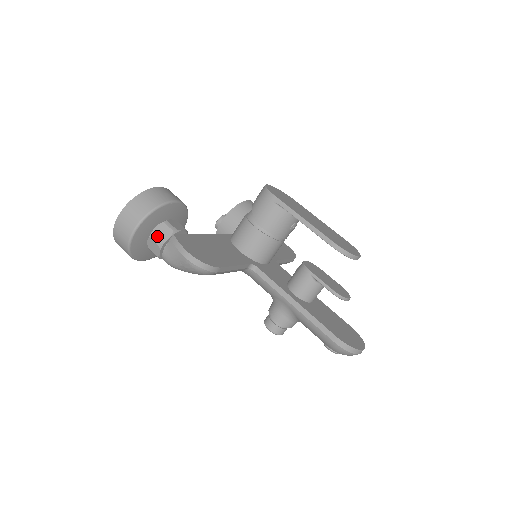
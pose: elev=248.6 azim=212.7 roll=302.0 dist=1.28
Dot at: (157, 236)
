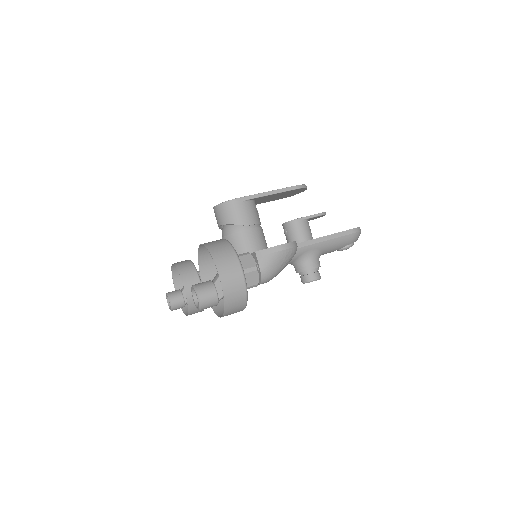
Dot at: (248, 267)
